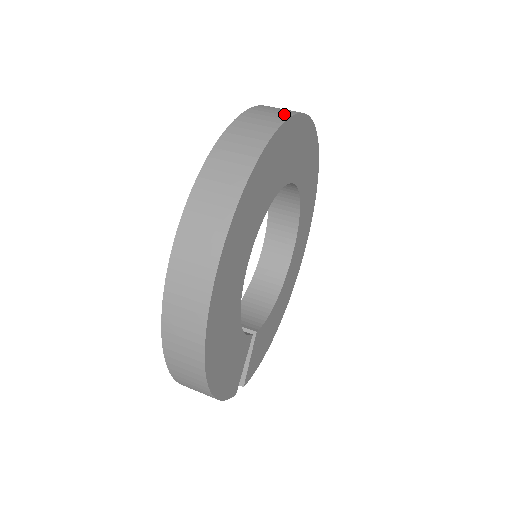
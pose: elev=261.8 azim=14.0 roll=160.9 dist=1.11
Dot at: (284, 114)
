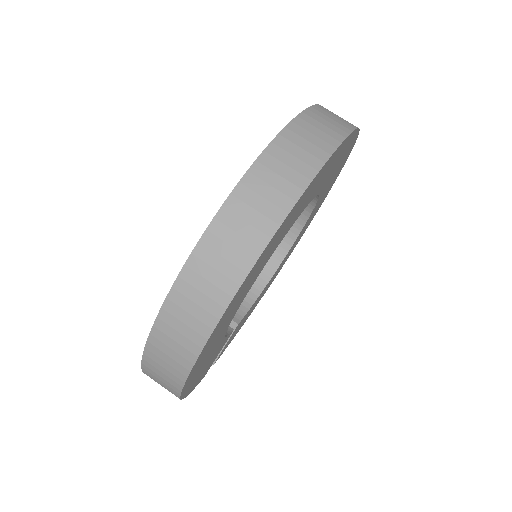
Dot at: (330, 141)
